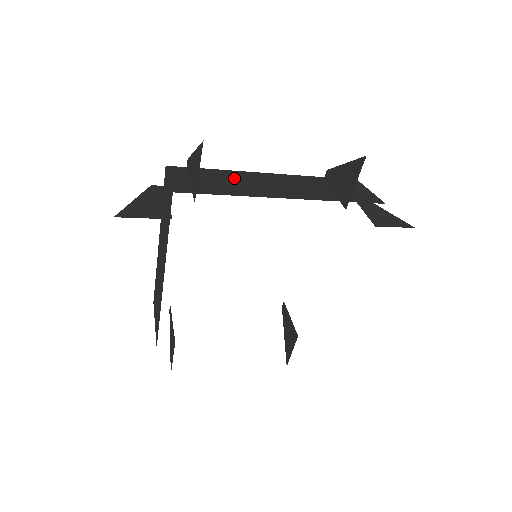
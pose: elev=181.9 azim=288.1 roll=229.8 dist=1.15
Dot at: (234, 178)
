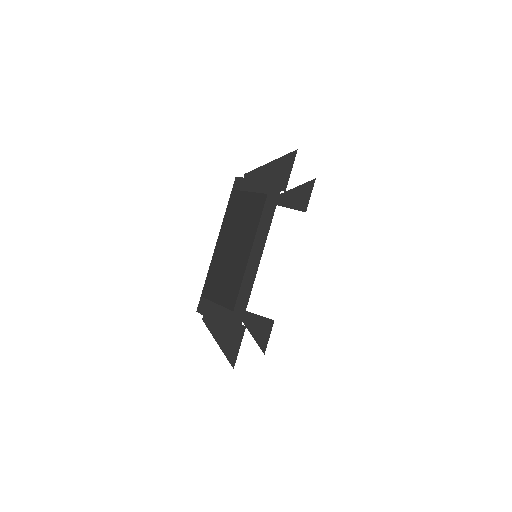
Dot at: occluded
